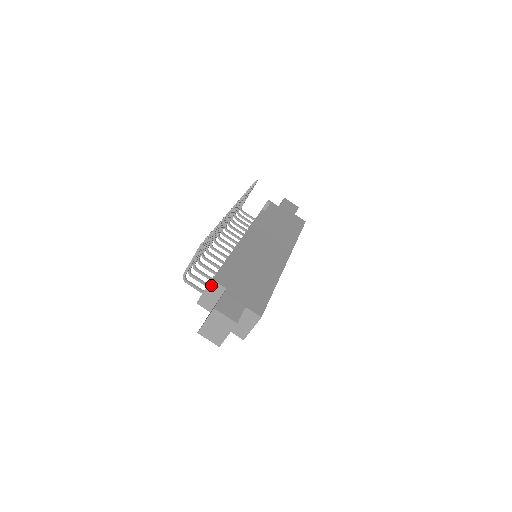
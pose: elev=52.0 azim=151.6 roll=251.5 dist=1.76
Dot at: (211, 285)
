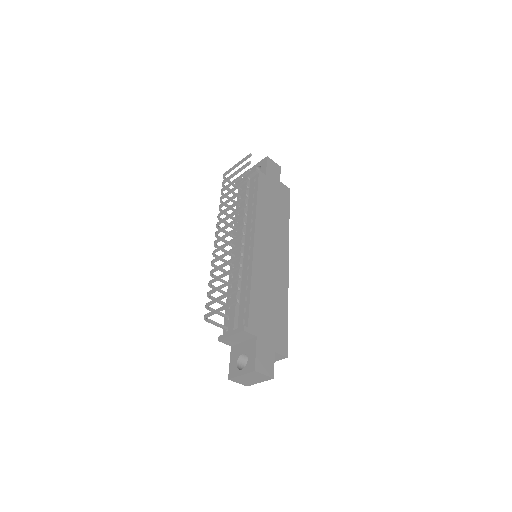
Dot at: (241, 333)
